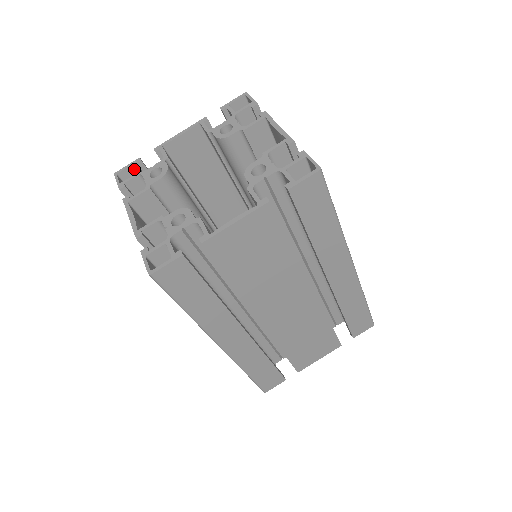
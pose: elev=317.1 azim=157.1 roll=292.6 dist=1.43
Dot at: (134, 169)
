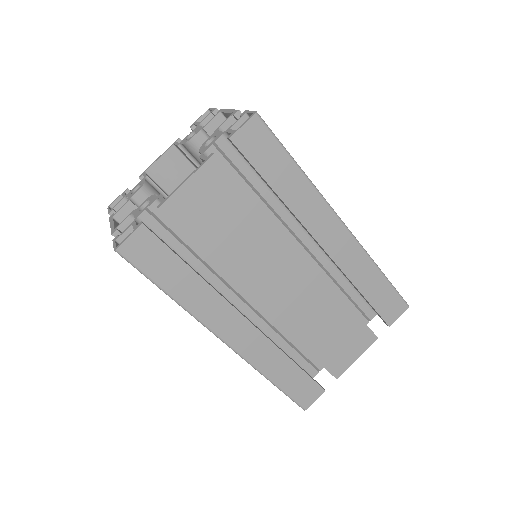
Dot at: occluded
